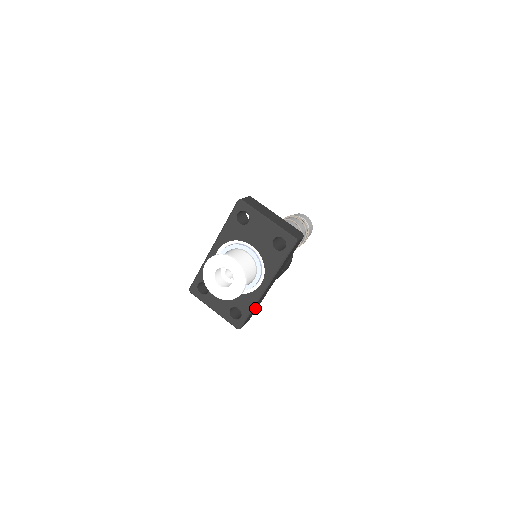
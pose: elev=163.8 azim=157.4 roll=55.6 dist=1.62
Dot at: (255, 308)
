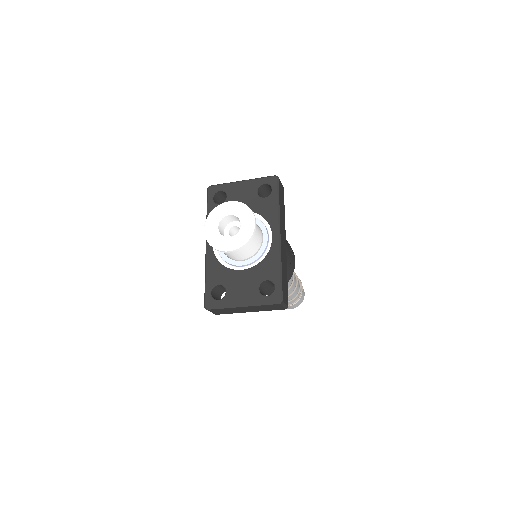
Dot at: (284, 276)
